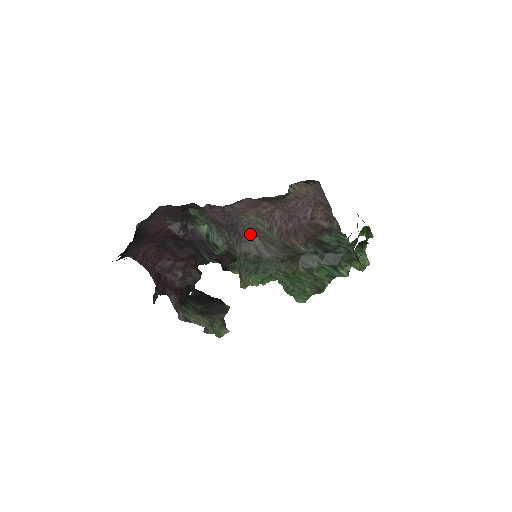
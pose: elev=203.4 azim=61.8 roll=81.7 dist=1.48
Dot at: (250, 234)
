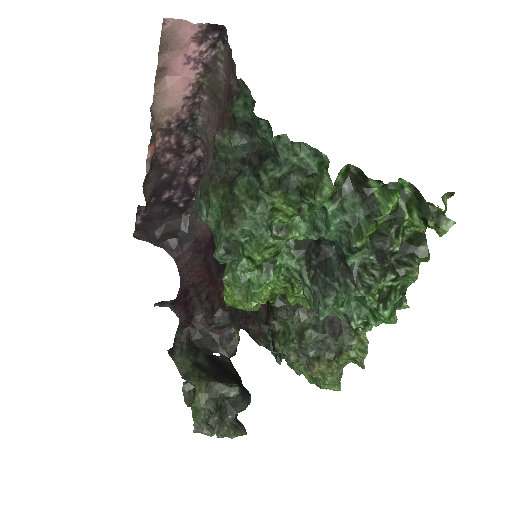
Dot at: (209, 163)
